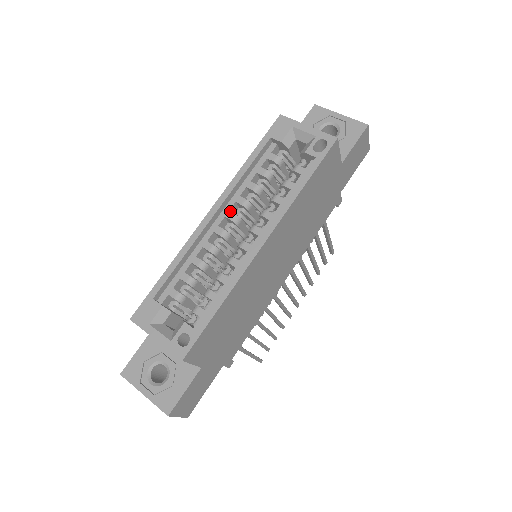
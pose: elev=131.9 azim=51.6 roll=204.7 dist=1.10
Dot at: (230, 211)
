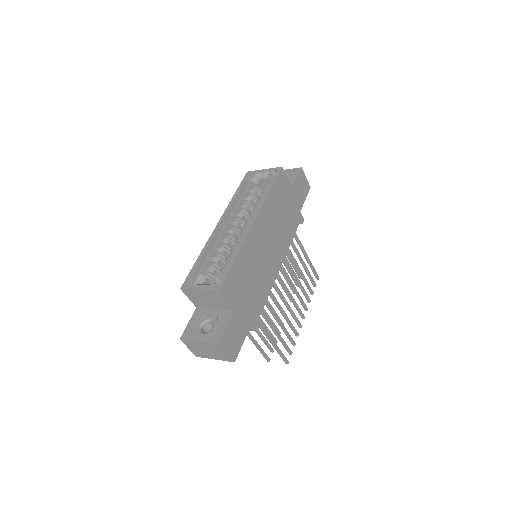
Dot at: (230, 222)
